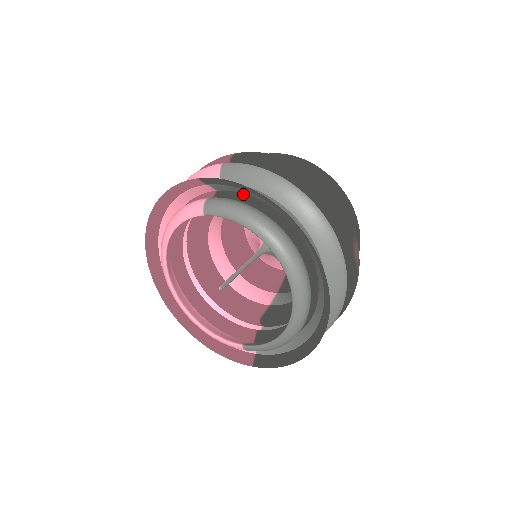
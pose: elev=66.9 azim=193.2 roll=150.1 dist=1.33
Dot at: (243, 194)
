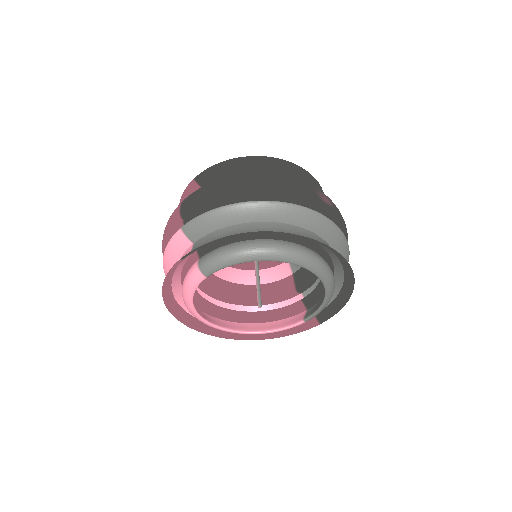
Dot at: occluded
